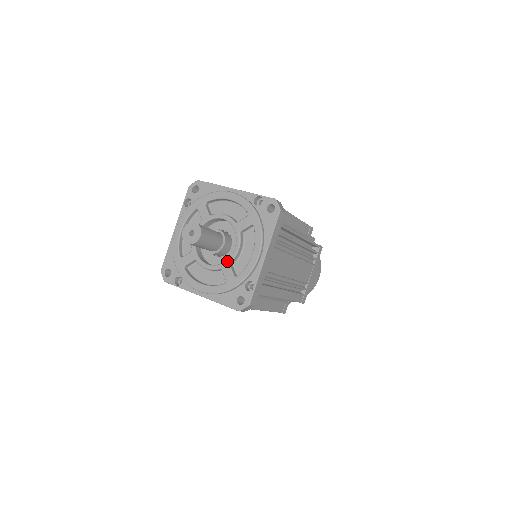
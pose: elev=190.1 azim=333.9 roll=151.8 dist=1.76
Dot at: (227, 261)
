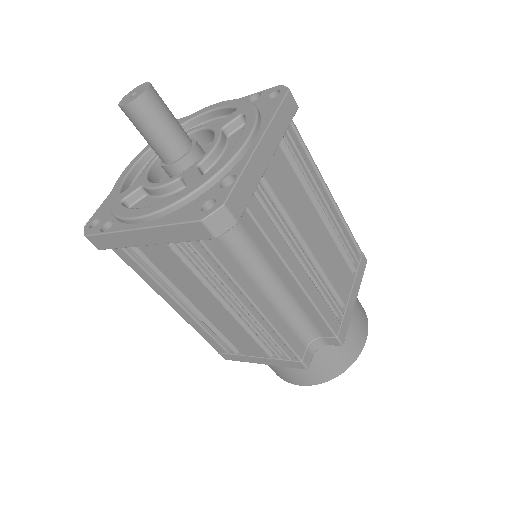
Dot at: (193, 164)
